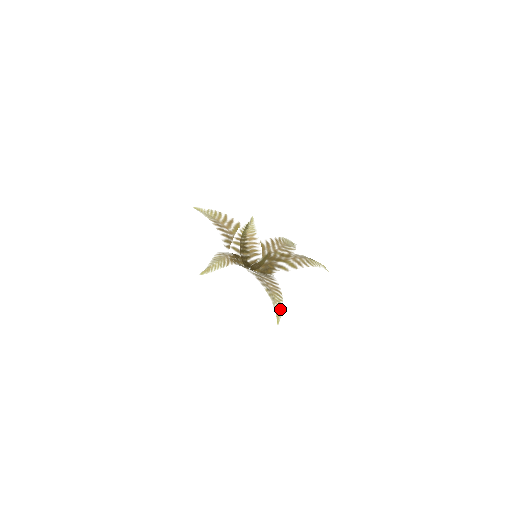
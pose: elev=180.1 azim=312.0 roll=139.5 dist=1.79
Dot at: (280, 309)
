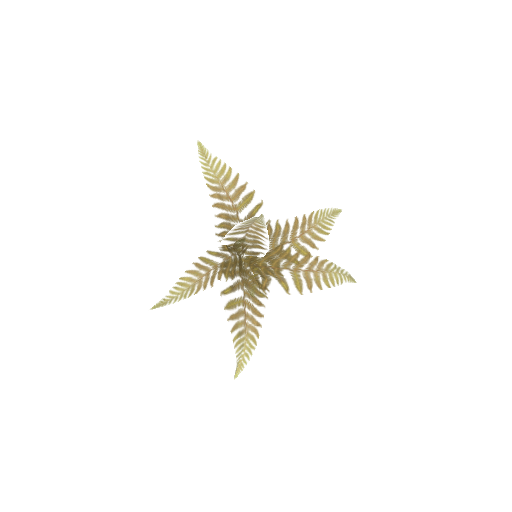
Dot at: (246, 360)
